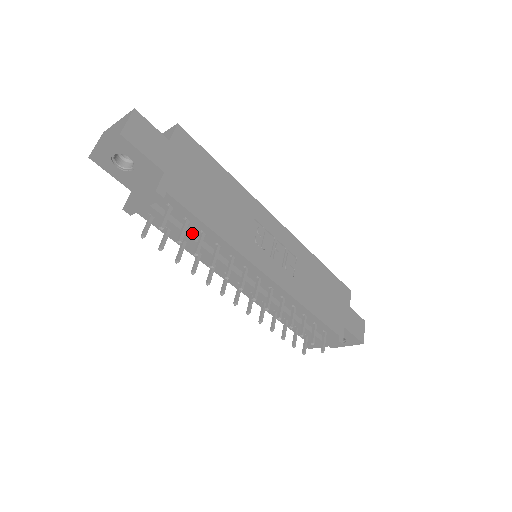
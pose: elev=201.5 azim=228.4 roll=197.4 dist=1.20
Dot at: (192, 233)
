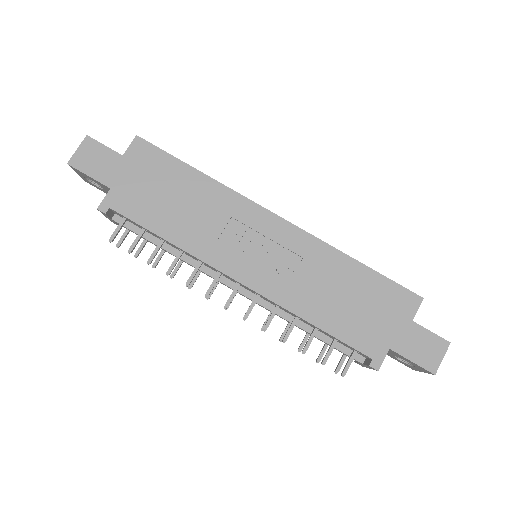
Dot at: (158, 240)
